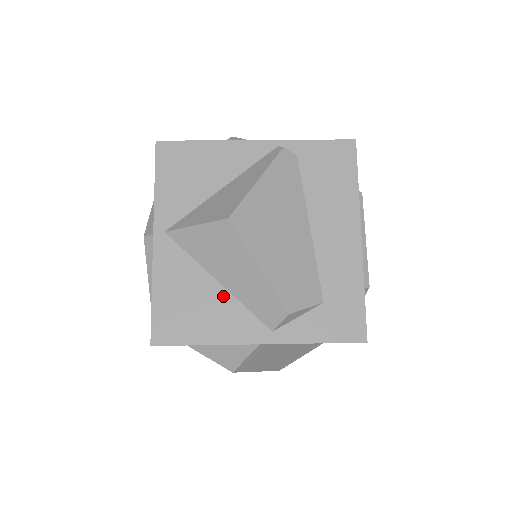
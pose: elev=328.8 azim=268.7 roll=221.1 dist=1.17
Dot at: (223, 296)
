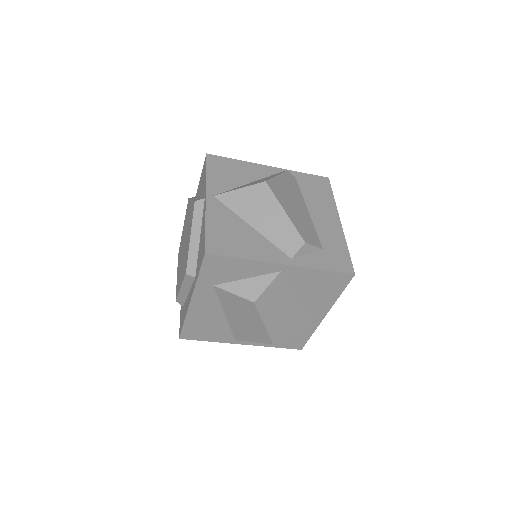
Dot at: (256, 235)
